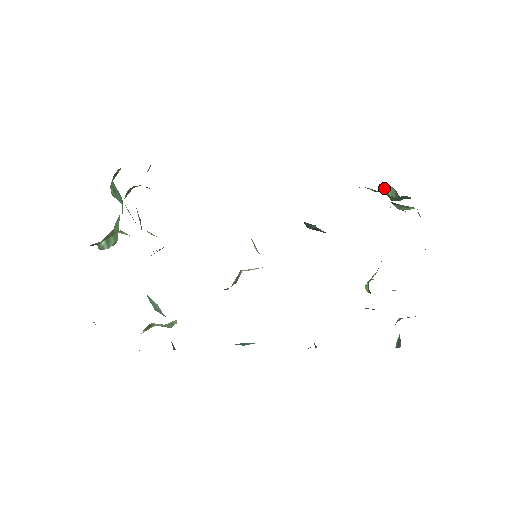
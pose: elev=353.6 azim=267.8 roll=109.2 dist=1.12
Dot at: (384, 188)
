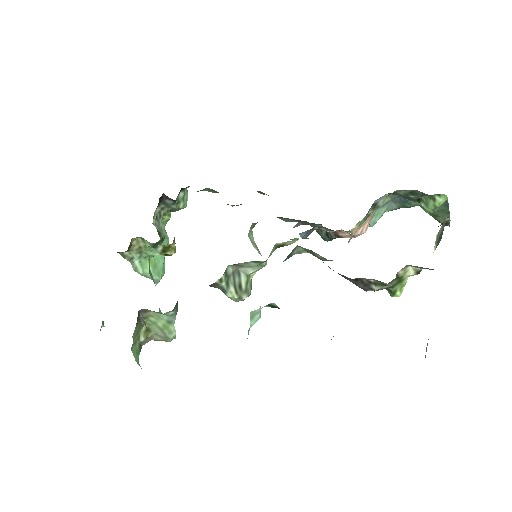
Dot at: occluded
